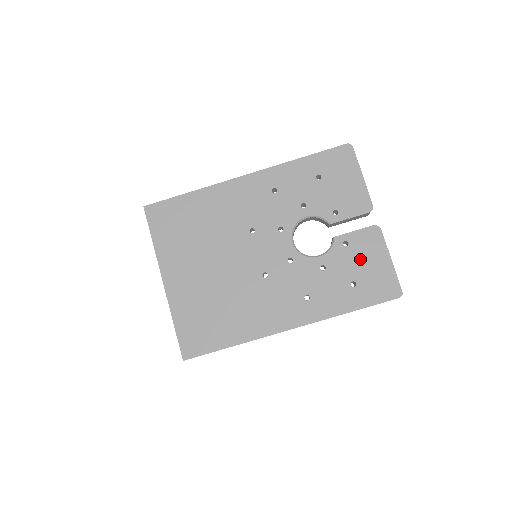
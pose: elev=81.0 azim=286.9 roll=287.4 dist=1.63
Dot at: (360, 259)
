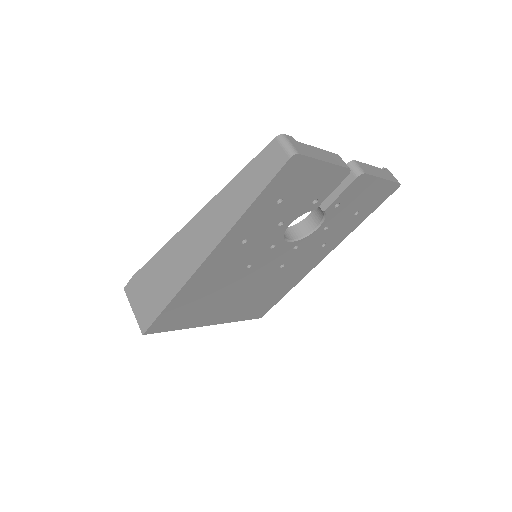
Dot at: (355, 201)
